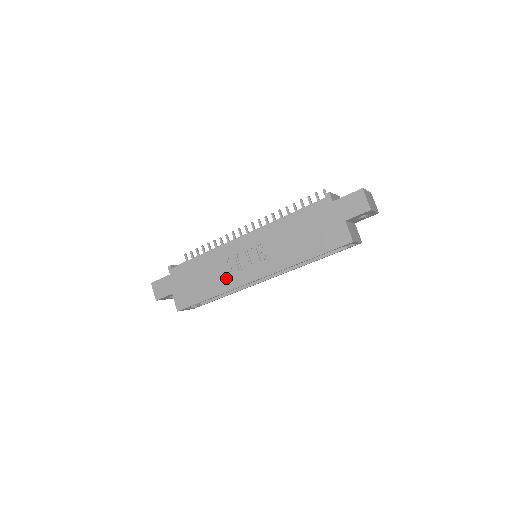
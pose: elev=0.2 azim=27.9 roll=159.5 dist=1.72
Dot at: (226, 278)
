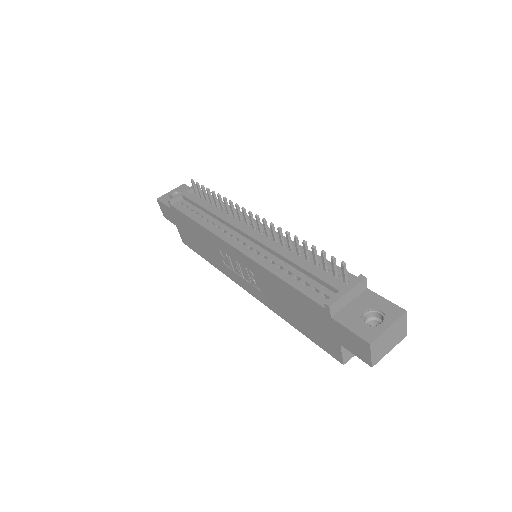
Dot at: (220, 262)
